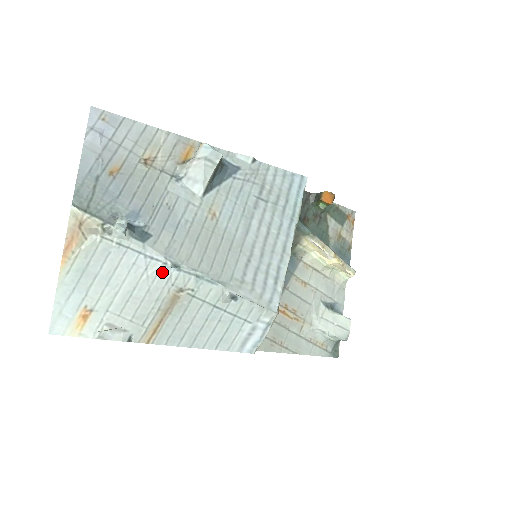
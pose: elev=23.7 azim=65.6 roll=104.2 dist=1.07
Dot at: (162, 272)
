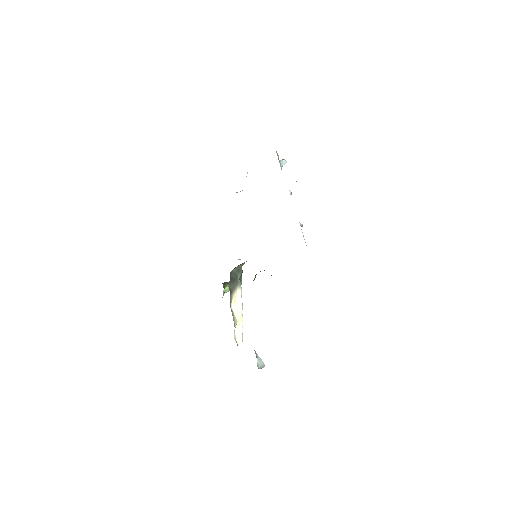
Dot at: (290, 192)
